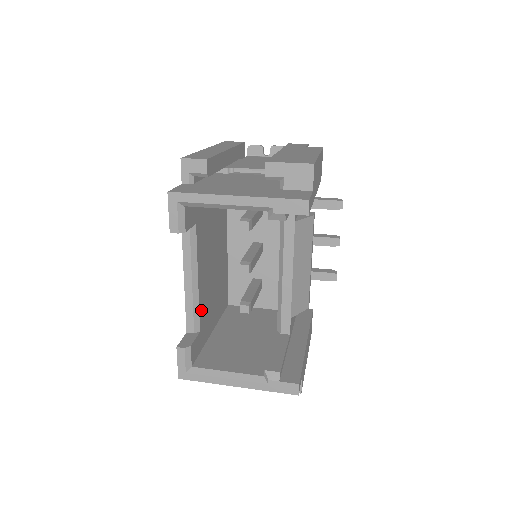
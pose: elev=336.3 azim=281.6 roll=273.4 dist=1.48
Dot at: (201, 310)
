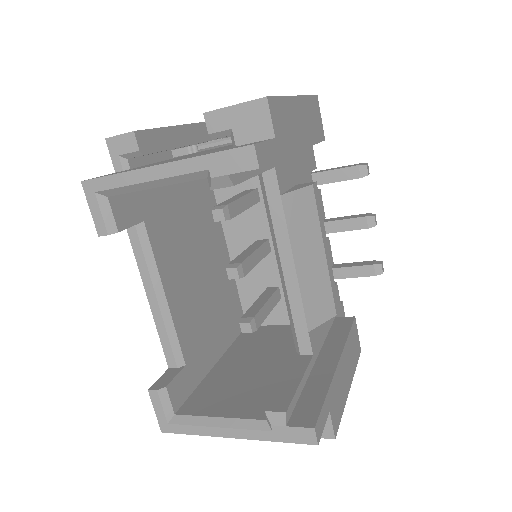
Dot at: (183, 336)
